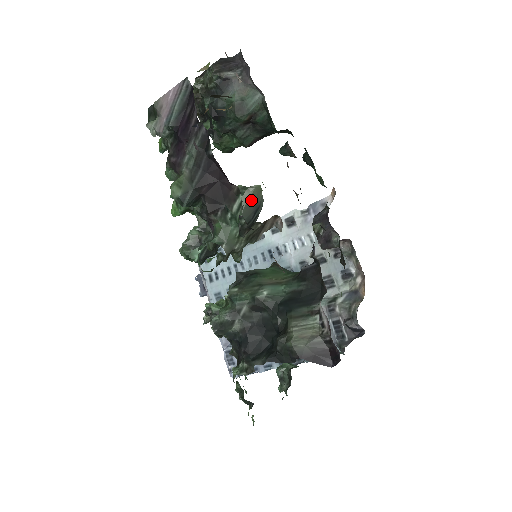
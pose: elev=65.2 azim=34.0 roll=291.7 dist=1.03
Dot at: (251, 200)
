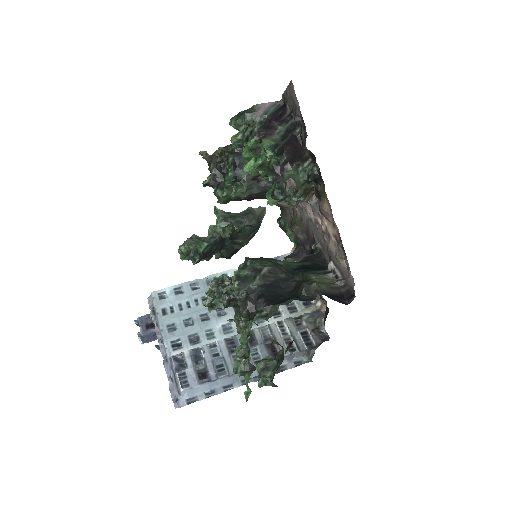
Dot at: (261, 214)
